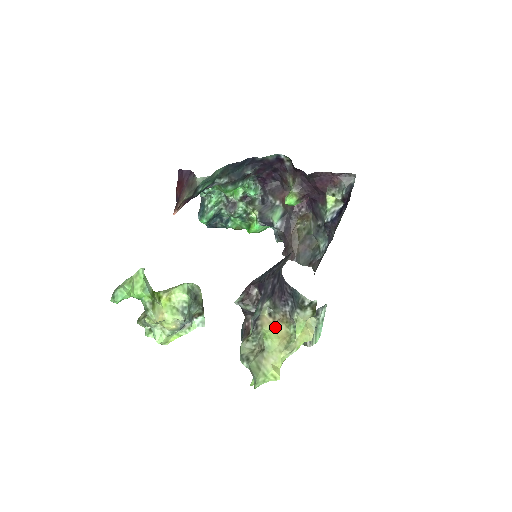
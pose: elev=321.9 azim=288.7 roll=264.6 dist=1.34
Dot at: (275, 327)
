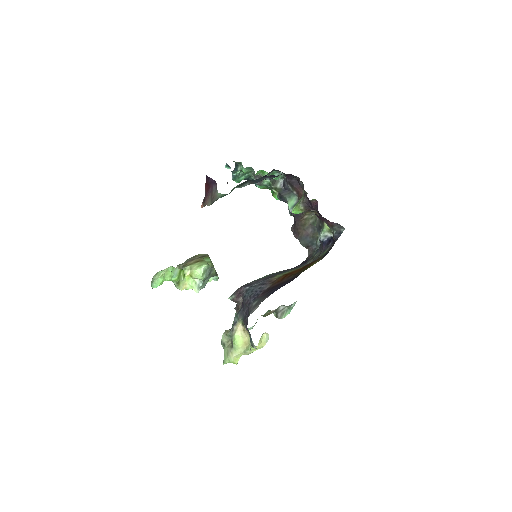
Dot at: (243, 334)
